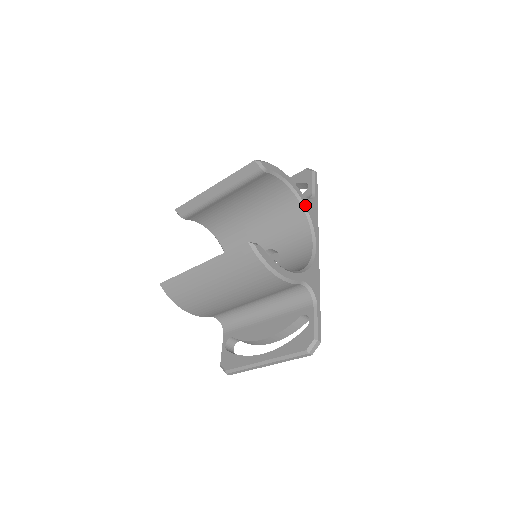
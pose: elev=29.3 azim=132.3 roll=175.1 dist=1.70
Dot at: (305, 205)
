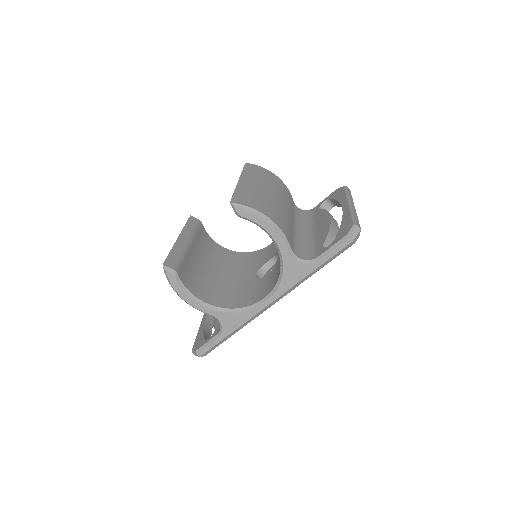
Dot at: (284, 265)
